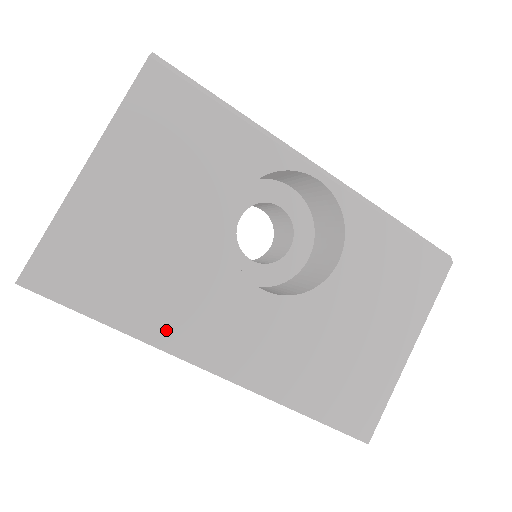
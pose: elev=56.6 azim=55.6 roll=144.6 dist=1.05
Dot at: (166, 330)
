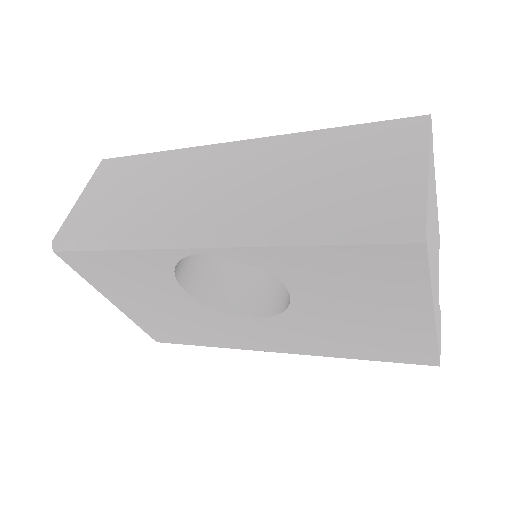
Dot at: (229, 343)
